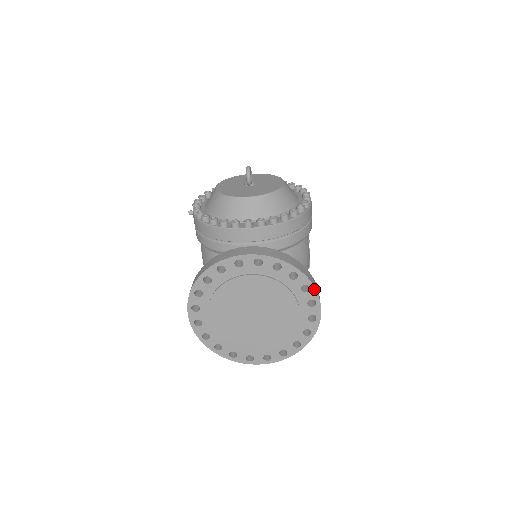
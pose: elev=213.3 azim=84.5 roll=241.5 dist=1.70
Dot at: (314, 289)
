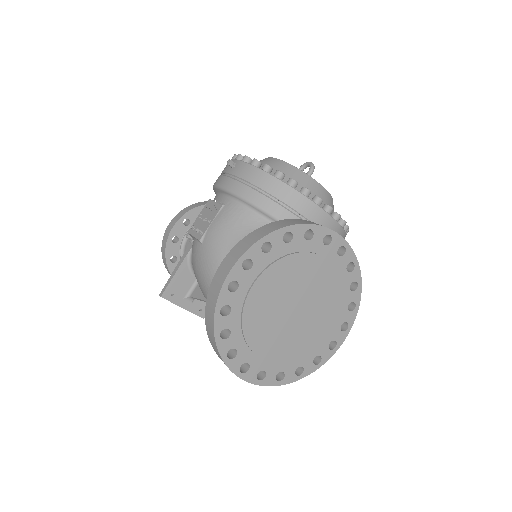
Dot at: (356, 312)
